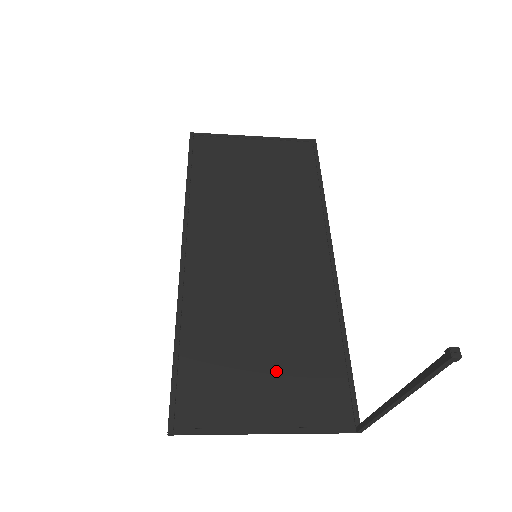
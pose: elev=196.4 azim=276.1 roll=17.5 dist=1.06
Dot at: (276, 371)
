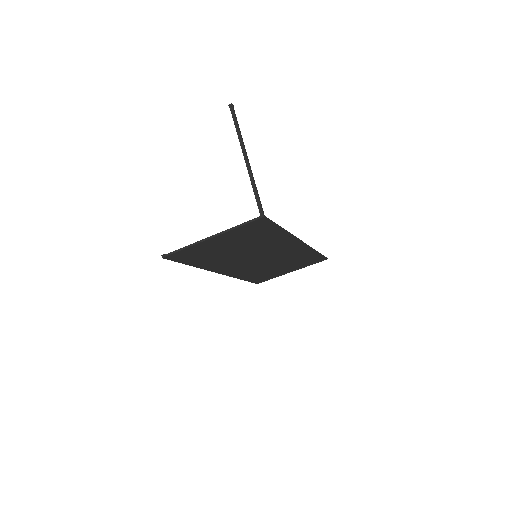
Dot at: (234, 242)
